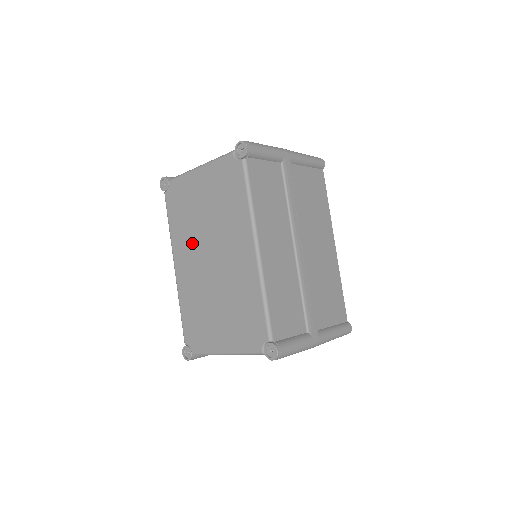
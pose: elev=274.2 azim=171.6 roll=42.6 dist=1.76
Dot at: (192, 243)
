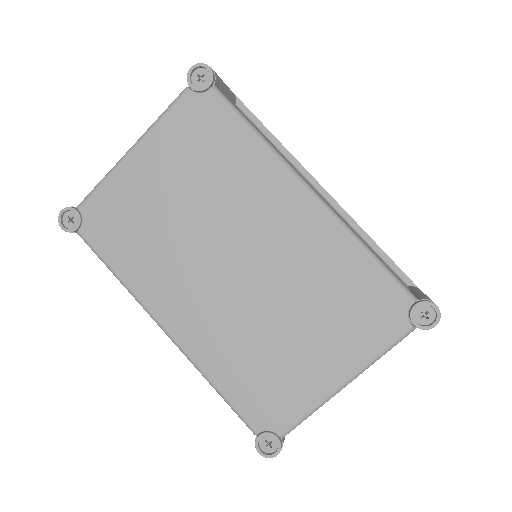
Dot at: (181, 267)
